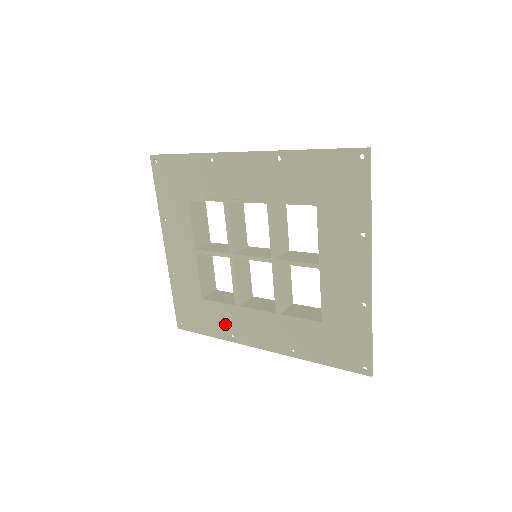
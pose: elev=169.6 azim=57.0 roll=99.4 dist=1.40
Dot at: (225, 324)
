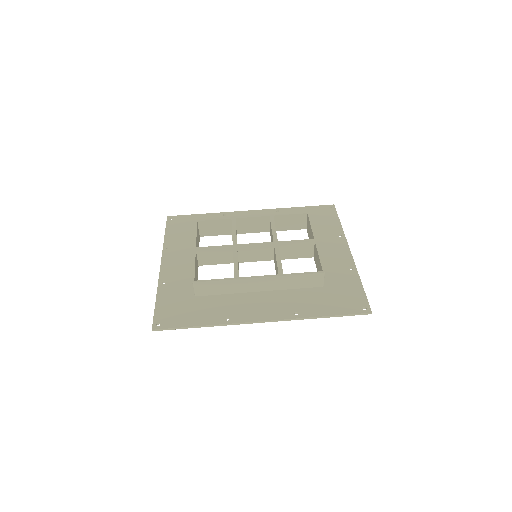
Dot at: occluded
